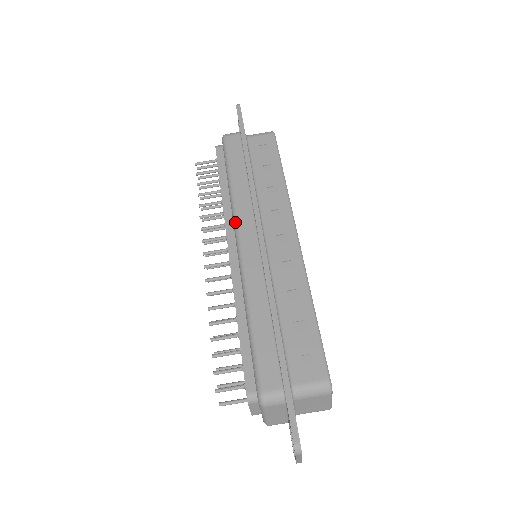
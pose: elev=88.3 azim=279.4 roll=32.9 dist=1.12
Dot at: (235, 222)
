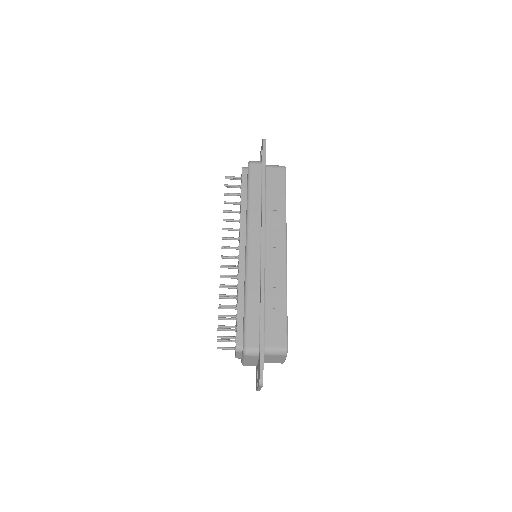
Dot at: (247, 232)
